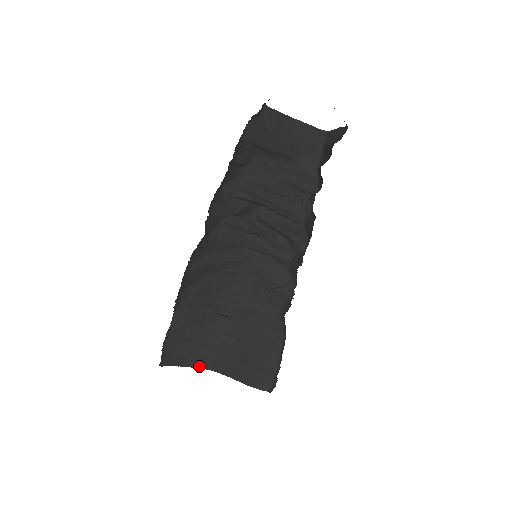
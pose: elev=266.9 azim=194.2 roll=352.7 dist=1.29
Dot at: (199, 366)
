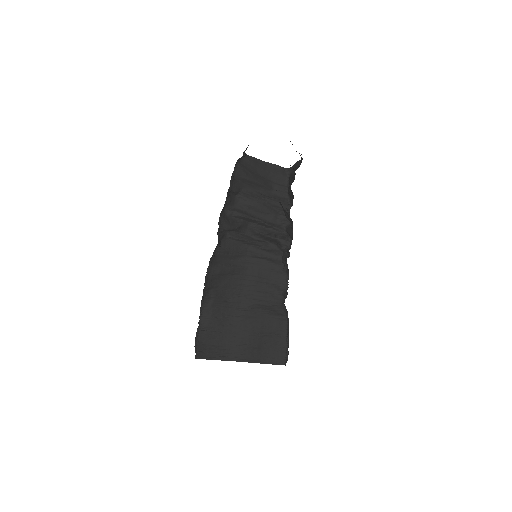
Dot at: (225, 359)
